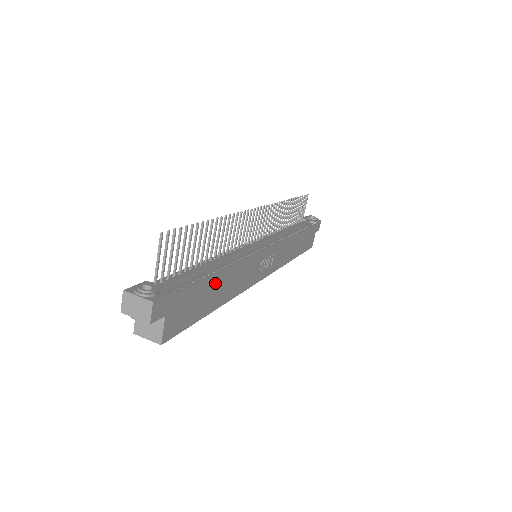
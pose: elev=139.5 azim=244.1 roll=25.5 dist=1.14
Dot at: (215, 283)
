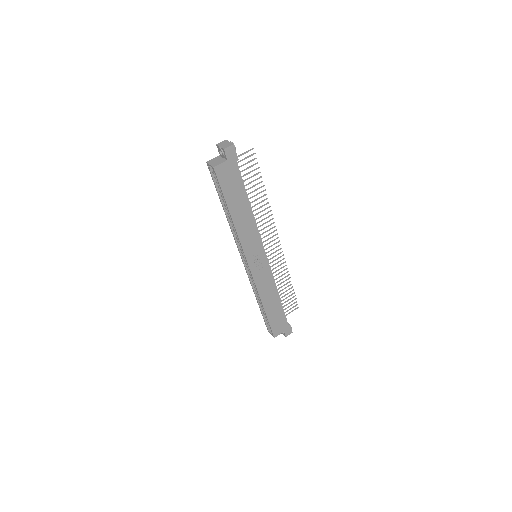
Dot at: (244, 200)
